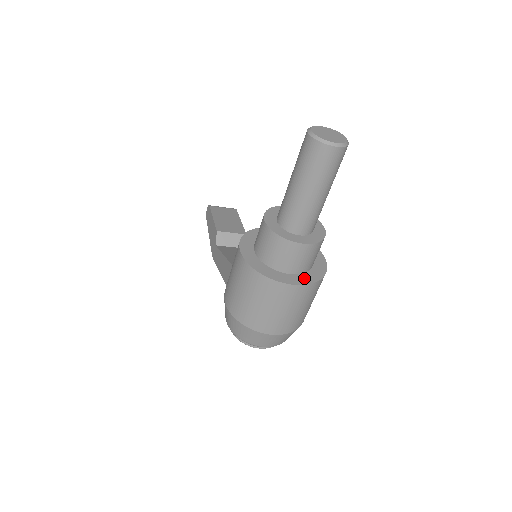
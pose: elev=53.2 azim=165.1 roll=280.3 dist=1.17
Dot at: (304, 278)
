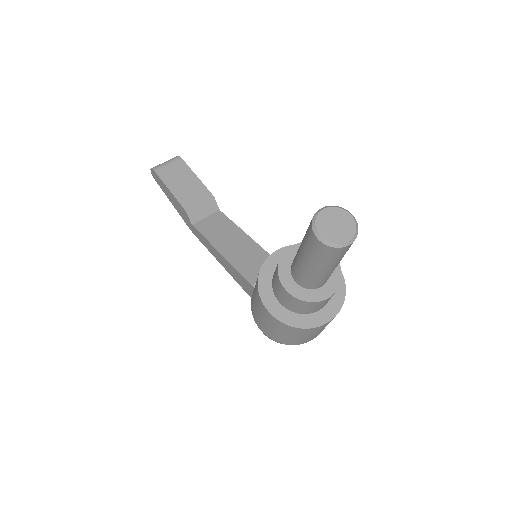
Dot at: (333, 306)
